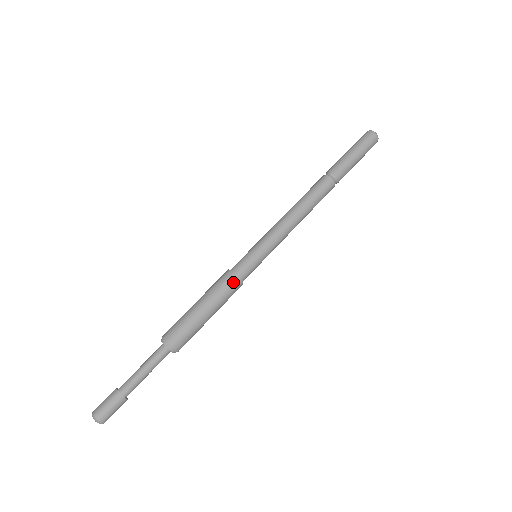
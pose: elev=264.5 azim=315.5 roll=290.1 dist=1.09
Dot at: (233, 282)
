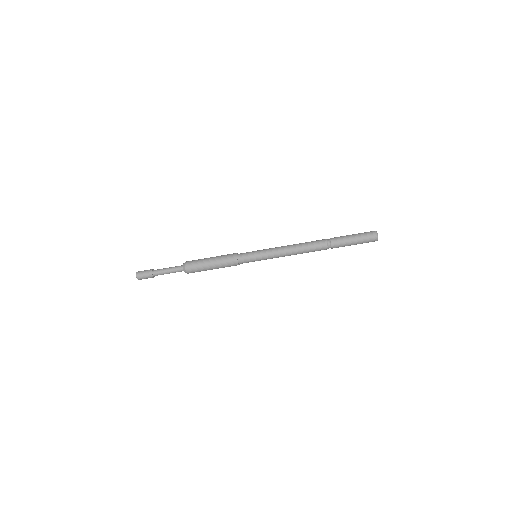
Dot at: (234, 265)
